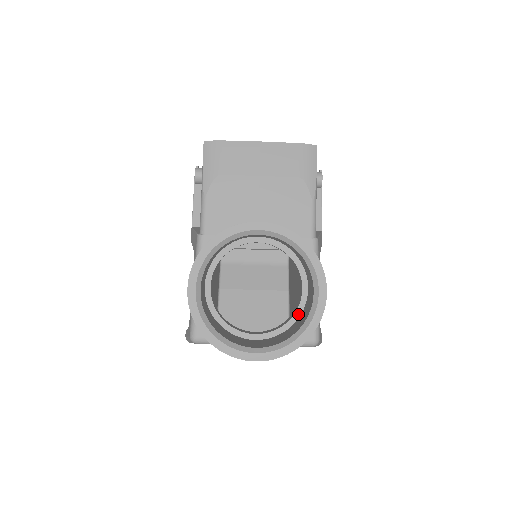
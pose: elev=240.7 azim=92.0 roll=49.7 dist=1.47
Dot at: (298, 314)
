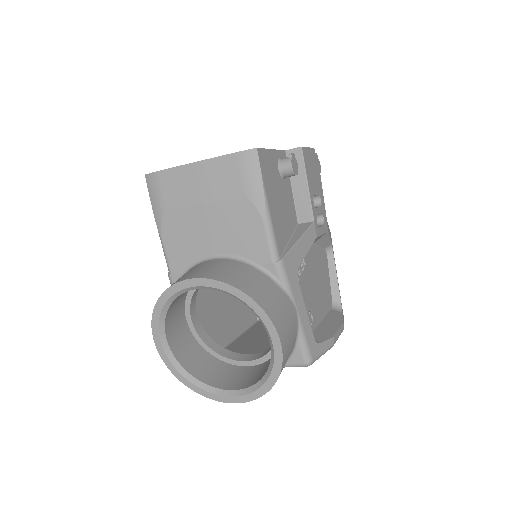
Dot at: occluded
